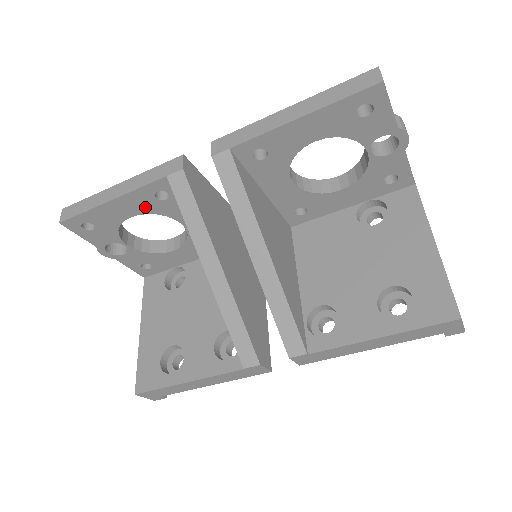
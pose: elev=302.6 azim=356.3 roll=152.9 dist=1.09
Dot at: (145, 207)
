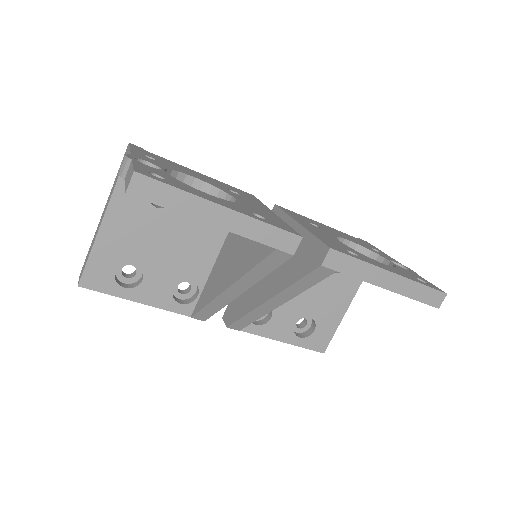
Dot at: occluded
